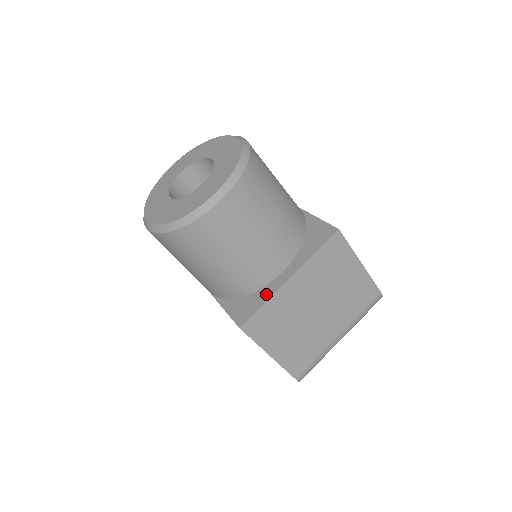
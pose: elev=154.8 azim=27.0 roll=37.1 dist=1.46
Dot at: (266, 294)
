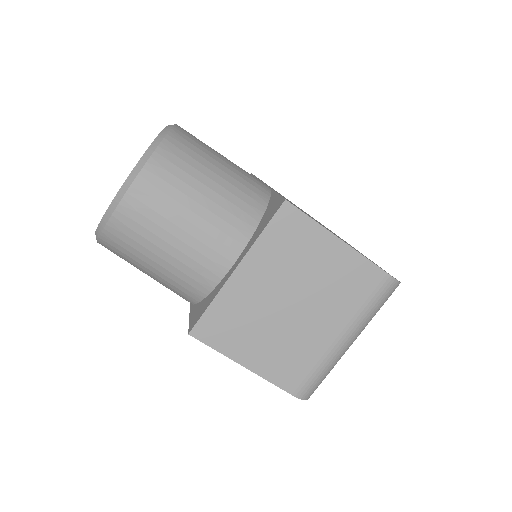
Dot at: (216, 292)
